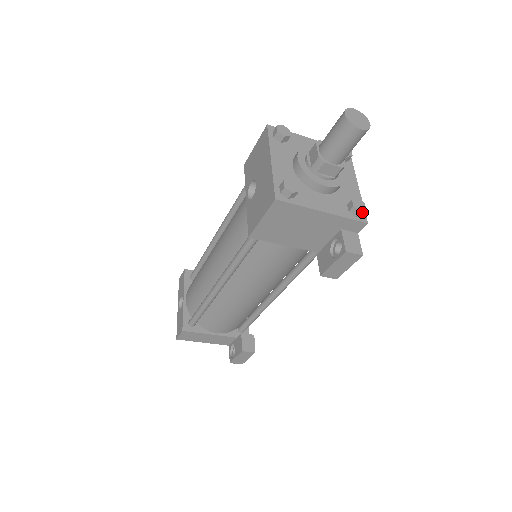
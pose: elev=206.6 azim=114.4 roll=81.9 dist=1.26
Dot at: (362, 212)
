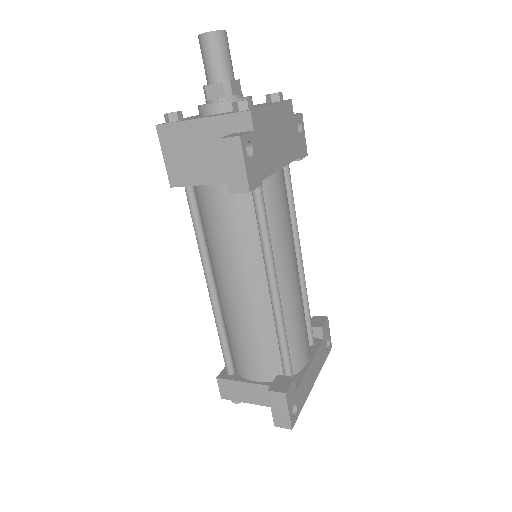
Dot at: (244, 104)
